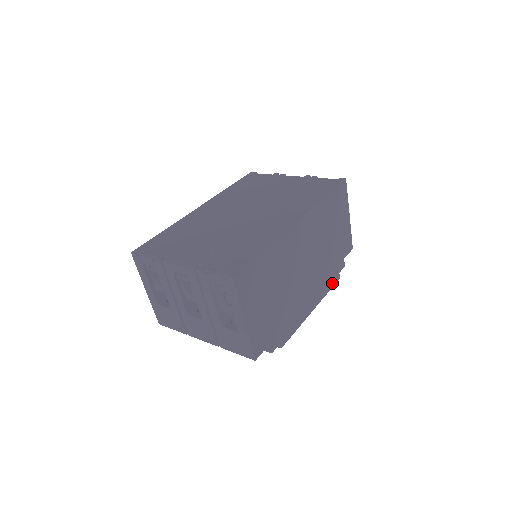
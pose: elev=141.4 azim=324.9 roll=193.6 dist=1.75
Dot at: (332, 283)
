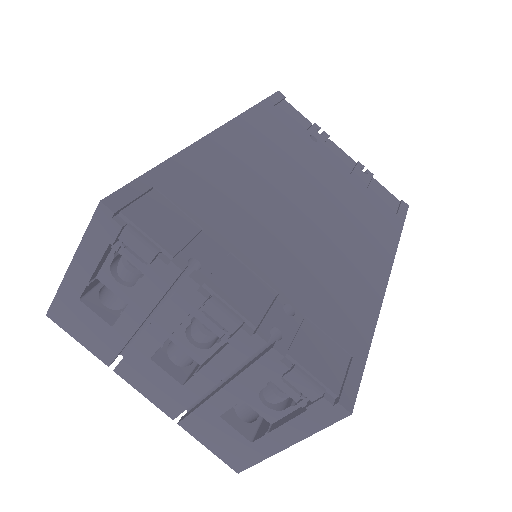
Dot at: occluded
